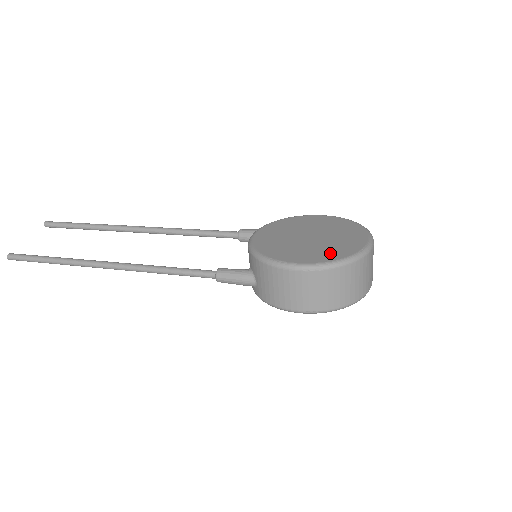
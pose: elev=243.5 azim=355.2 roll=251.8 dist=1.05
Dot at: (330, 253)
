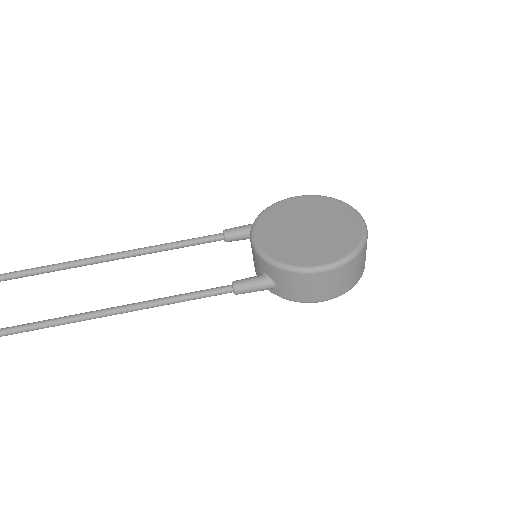
Dot at: (341, 244)
